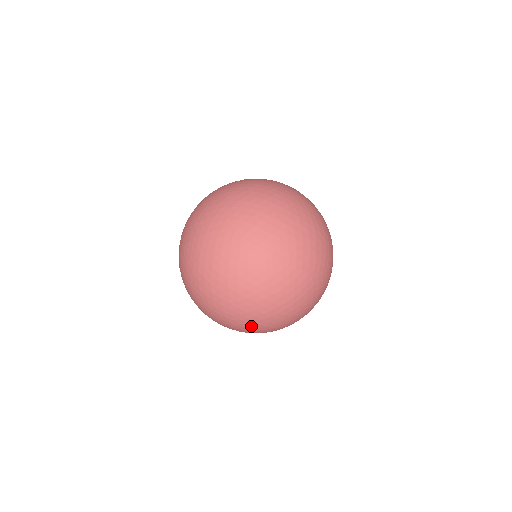
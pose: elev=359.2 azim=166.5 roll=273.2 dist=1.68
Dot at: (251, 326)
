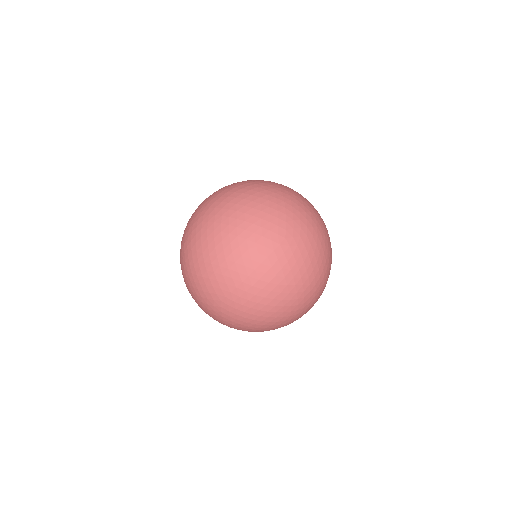
Dot at: (207, 228)
